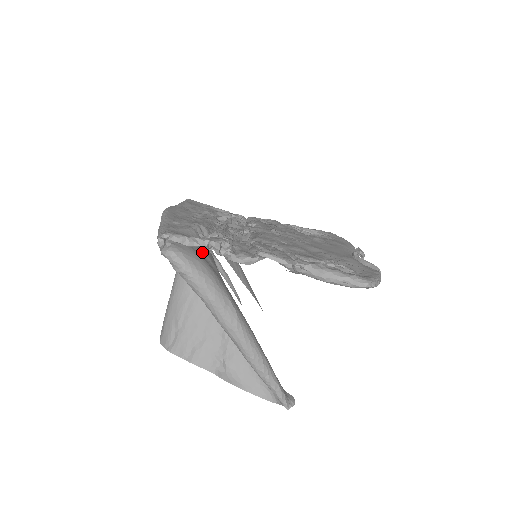
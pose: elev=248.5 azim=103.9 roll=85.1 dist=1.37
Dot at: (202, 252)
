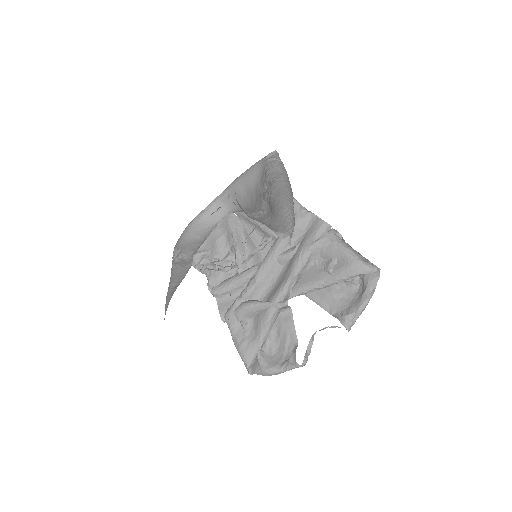
Dot at: occluded
